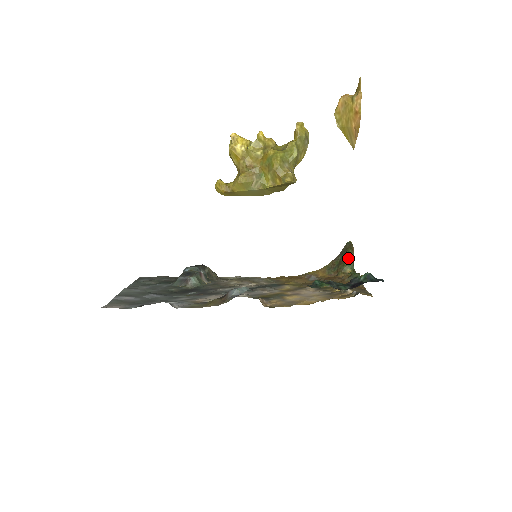
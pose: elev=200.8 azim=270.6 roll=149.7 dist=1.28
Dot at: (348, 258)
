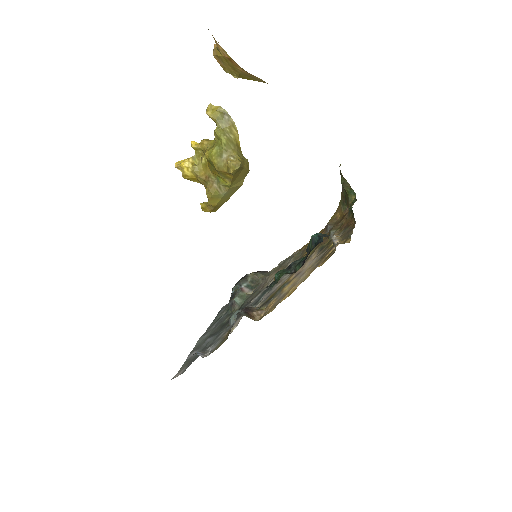
Dot at: (345, 187)
